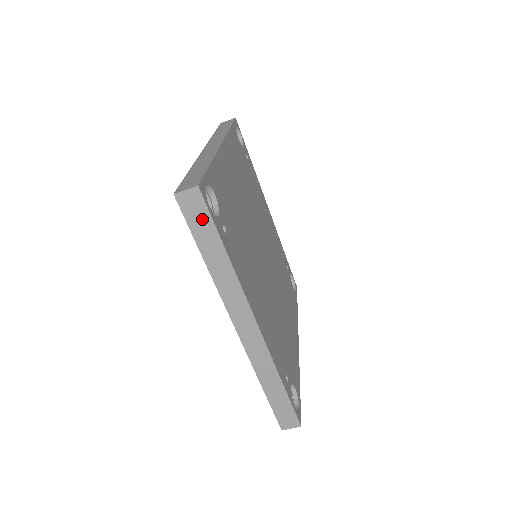
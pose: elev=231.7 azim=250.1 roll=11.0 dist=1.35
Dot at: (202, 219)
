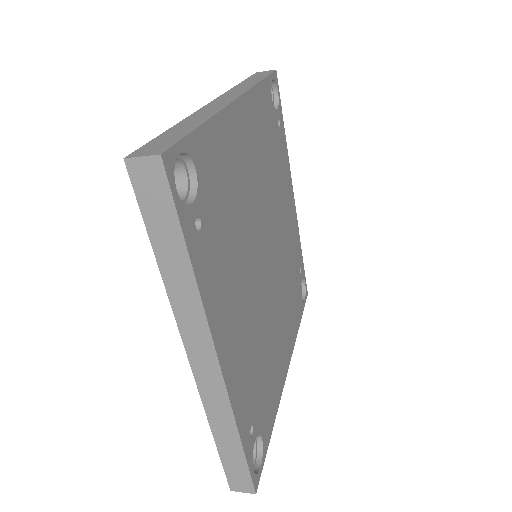
Dot at: (161, 205)
